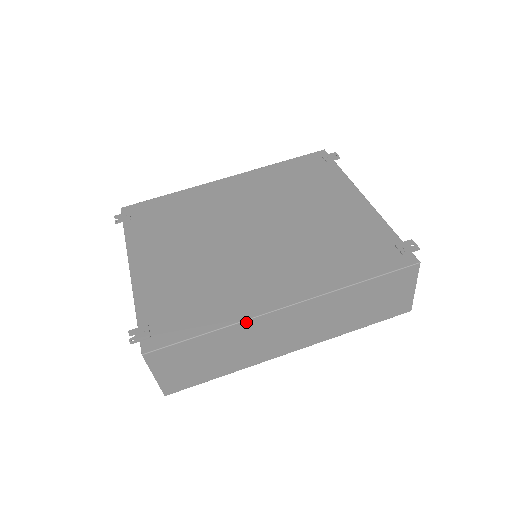
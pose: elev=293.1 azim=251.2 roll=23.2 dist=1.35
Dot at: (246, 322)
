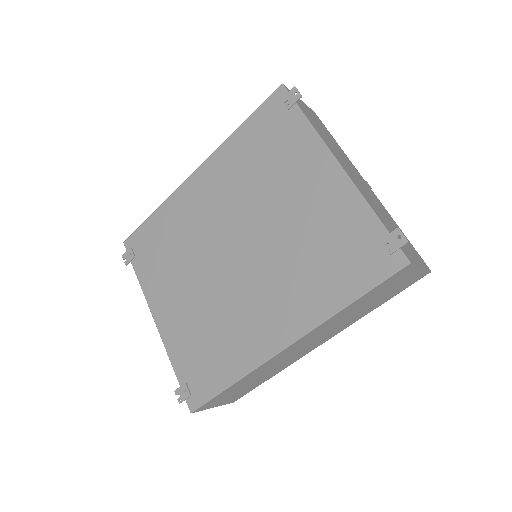
Dot at: (257, 368)
